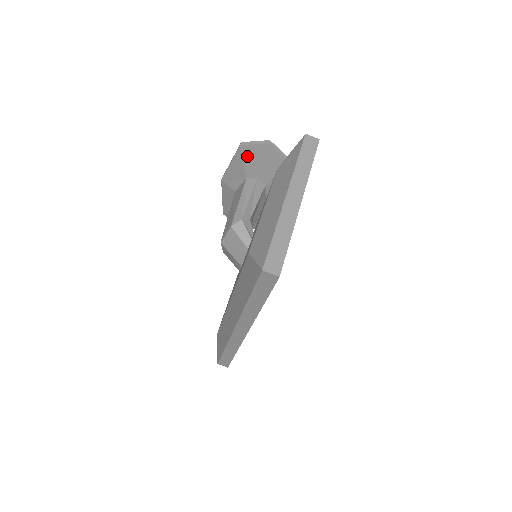
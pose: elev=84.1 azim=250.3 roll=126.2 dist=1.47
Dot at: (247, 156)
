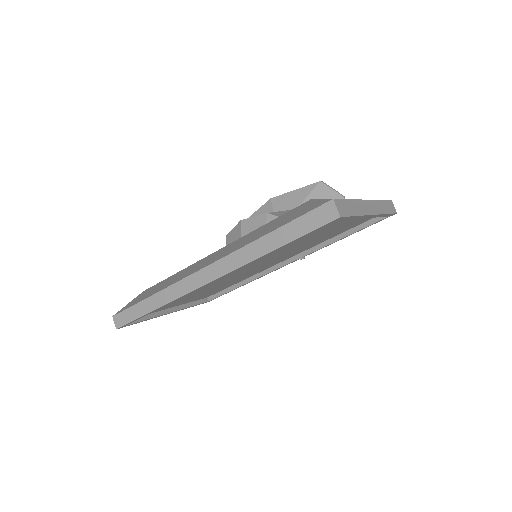
Dot at: (317, 193)
